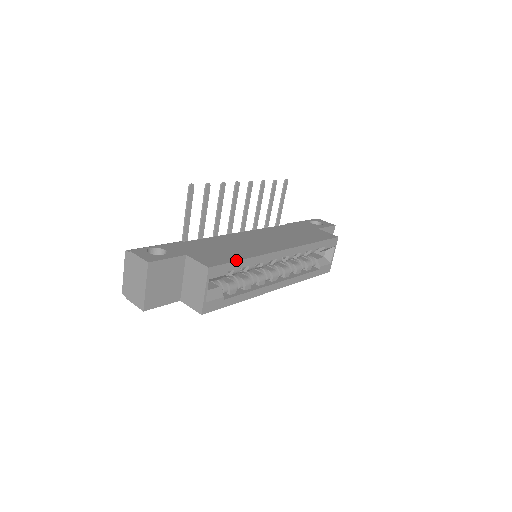
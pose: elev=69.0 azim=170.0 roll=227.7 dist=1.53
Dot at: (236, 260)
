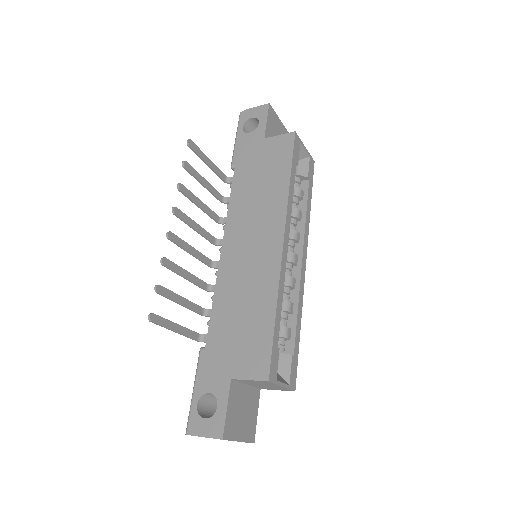
Dot at: (272, 331)
